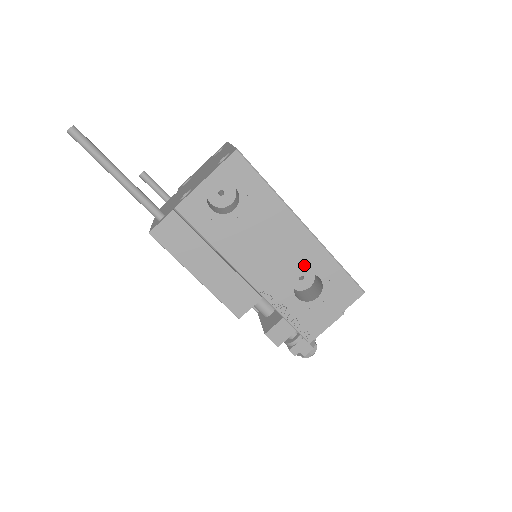
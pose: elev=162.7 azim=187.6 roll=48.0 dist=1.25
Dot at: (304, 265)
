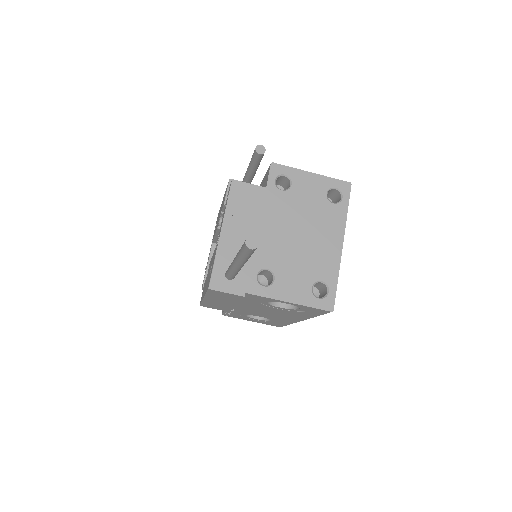
Dot at: (272, 318)
